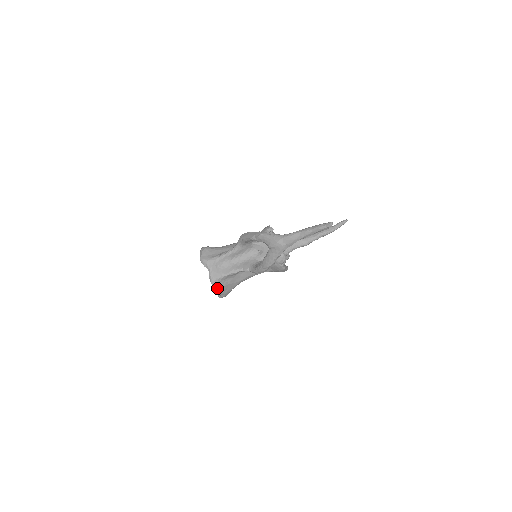
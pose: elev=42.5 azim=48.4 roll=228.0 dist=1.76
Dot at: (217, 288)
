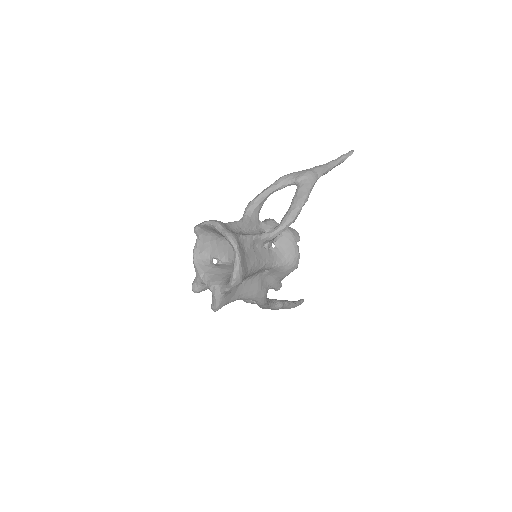
Dot at: (237, 249)
